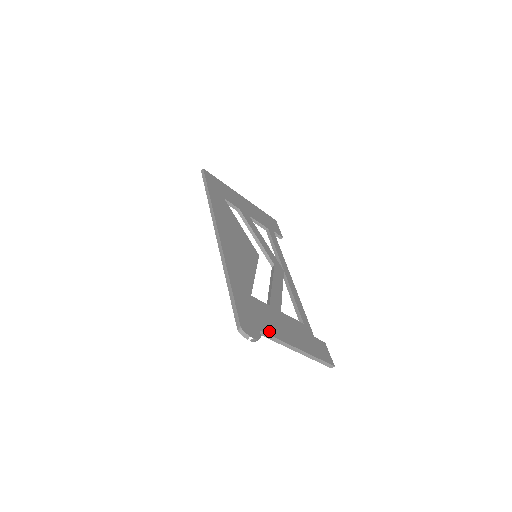
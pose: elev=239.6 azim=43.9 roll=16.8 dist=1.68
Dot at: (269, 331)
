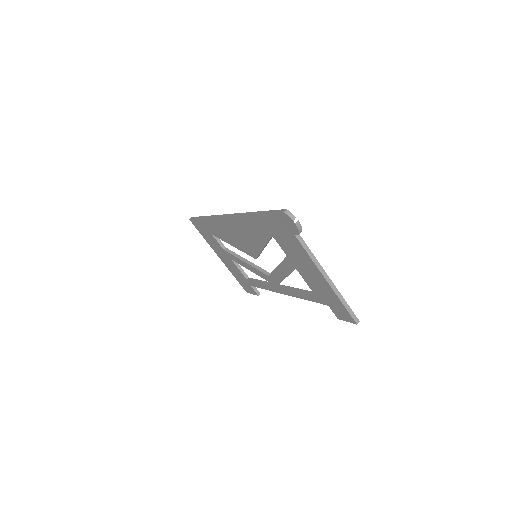
Dot at: (303, 244)
